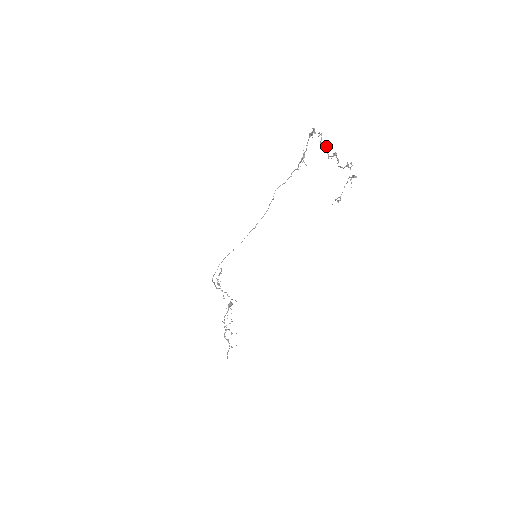
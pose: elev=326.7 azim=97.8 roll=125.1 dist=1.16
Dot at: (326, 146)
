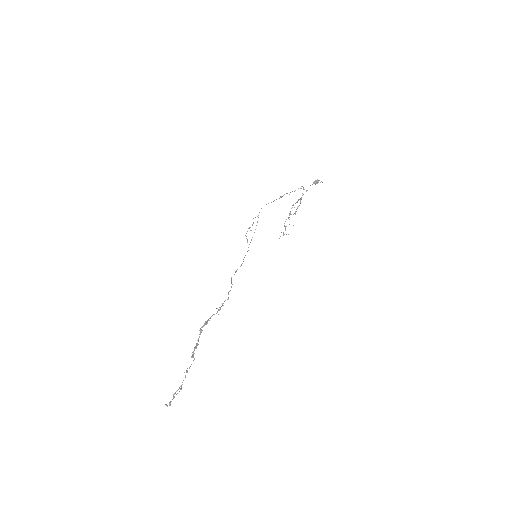
Dot at: (191, 357)
